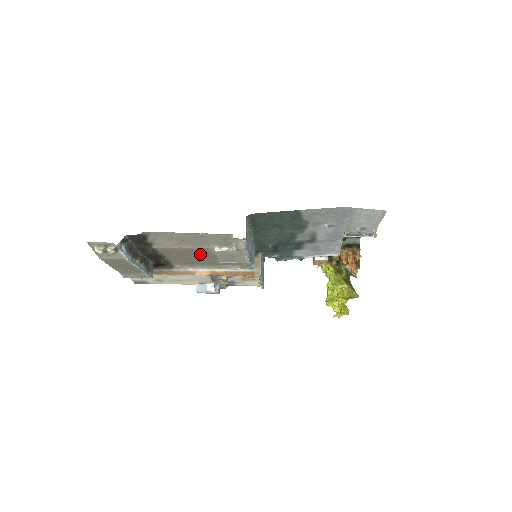
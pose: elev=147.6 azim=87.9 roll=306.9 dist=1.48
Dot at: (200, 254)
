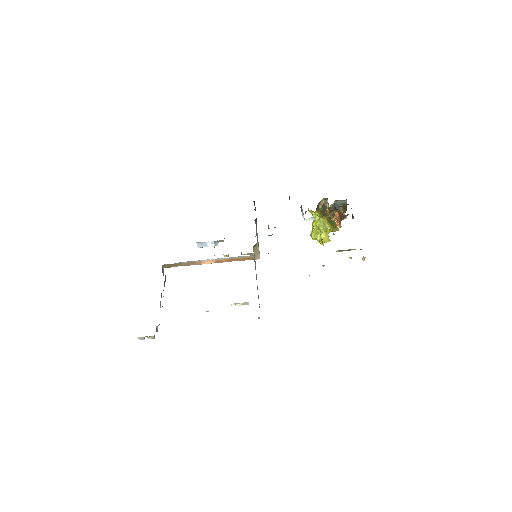
Dot at: occluded
